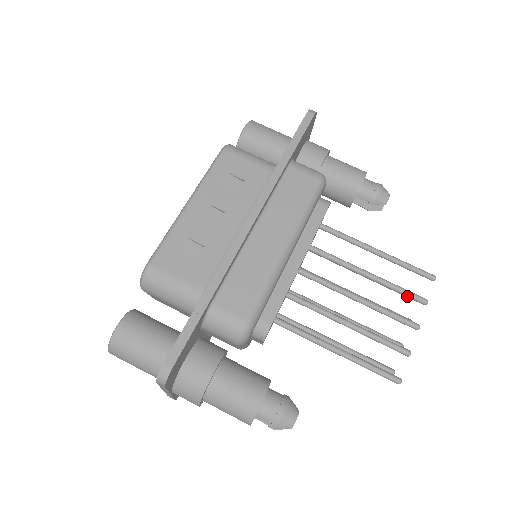
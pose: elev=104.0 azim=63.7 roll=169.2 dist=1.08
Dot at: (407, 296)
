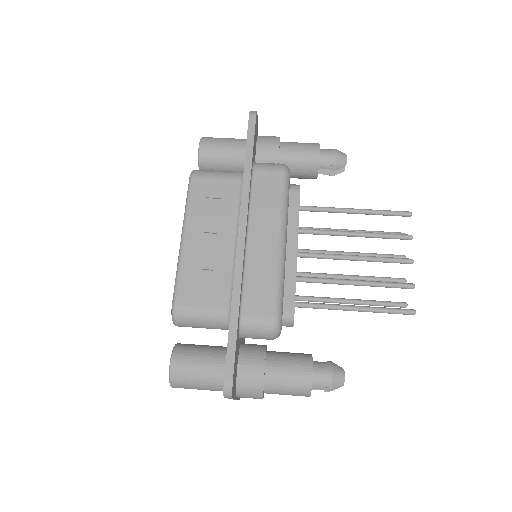
Dot at: occluded
